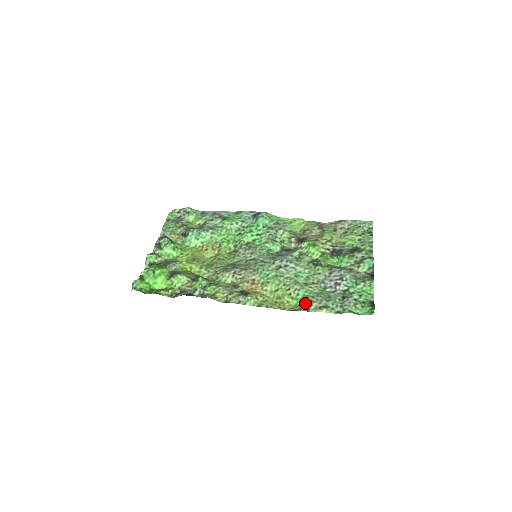
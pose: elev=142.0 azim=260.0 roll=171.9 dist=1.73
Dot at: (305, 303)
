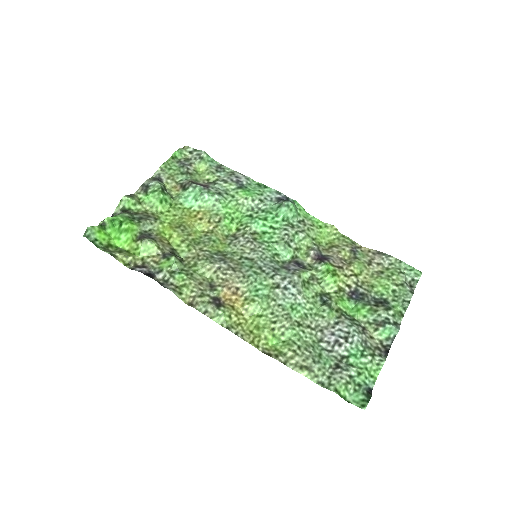
Dot at: (286, 351)
